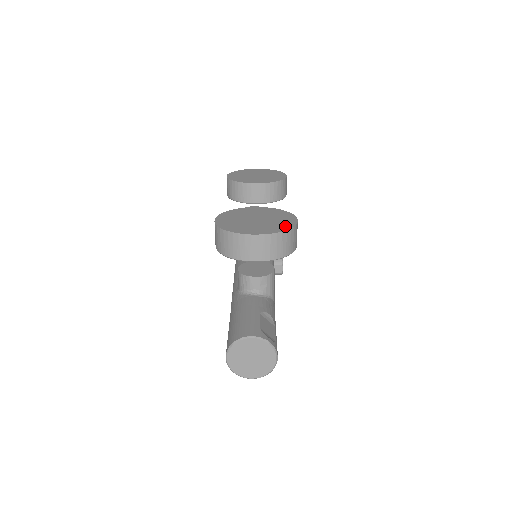
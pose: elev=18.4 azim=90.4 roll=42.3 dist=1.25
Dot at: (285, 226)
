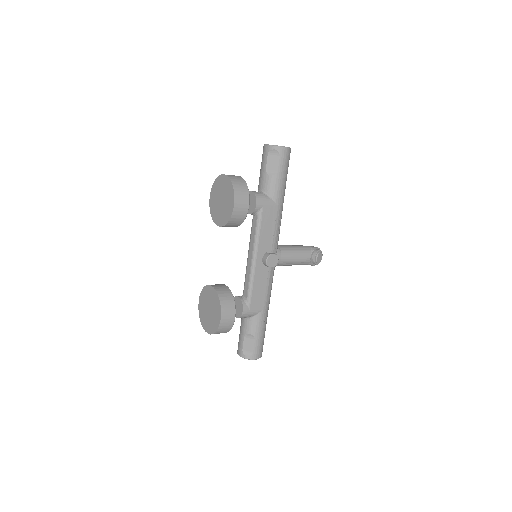
Dot at: (215, 327)
